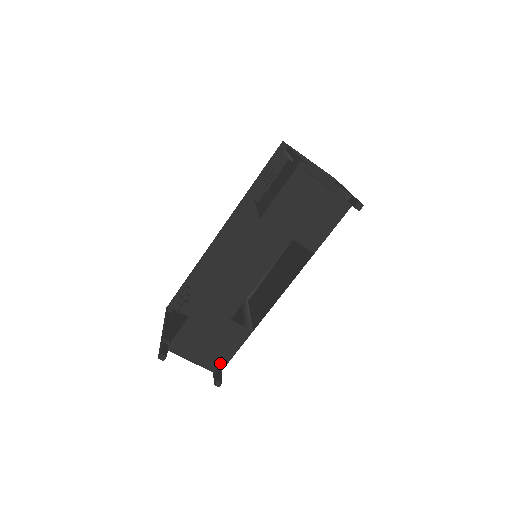
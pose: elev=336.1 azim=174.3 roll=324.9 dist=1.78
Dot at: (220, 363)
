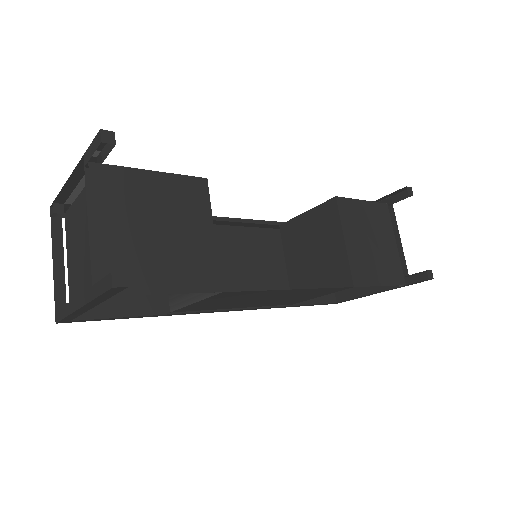
Dot at: occluded
